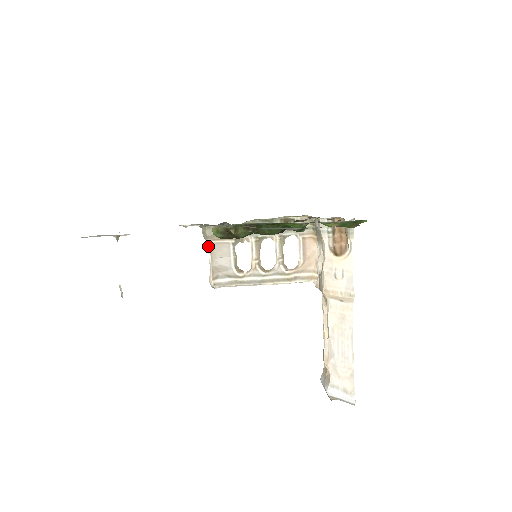
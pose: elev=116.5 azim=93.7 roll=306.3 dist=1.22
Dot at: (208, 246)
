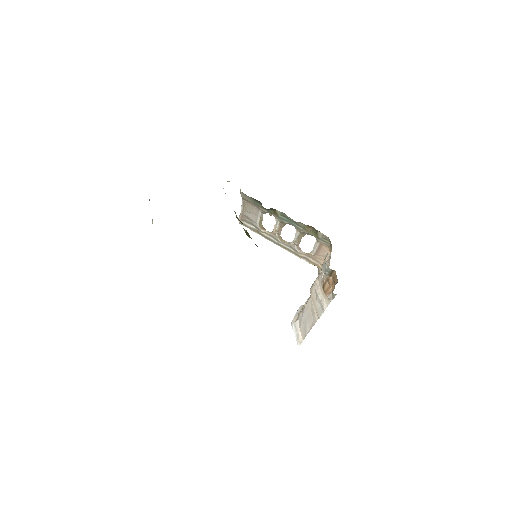
Dot at: (242, 201)
